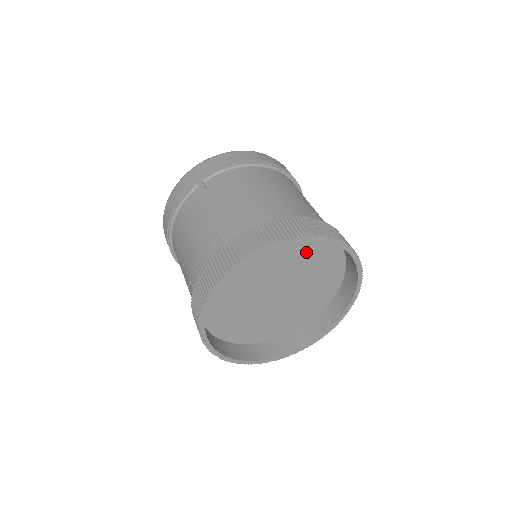
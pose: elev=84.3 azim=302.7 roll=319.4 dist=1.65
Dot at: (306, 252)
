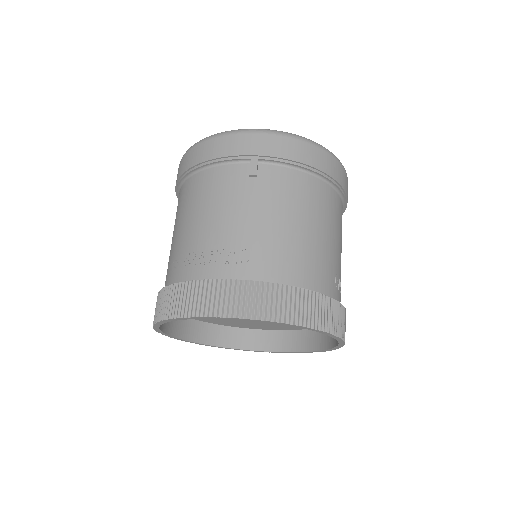
Dot at: occluded
